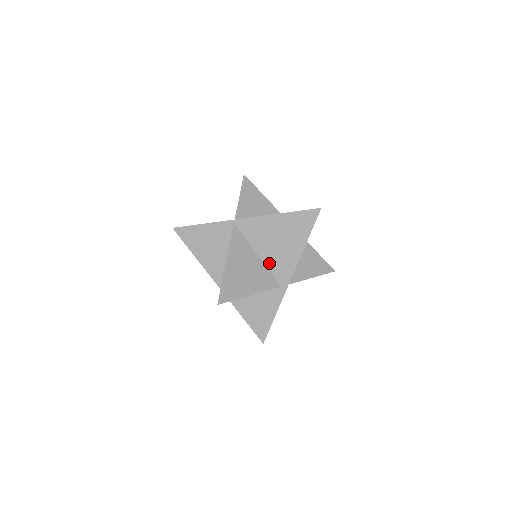
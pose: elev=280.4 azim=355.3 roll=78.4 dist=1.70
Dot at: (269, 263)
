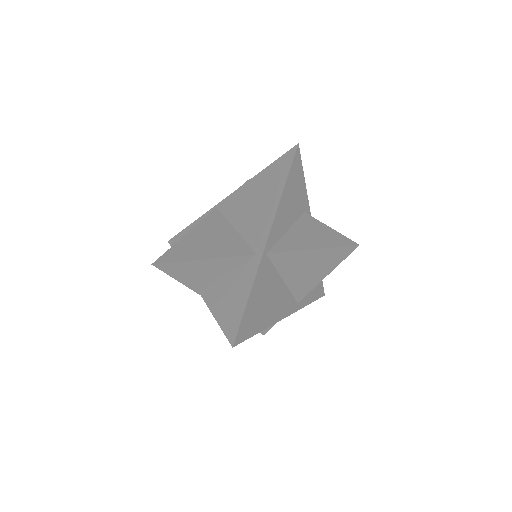
Dot at: (245, 232)
